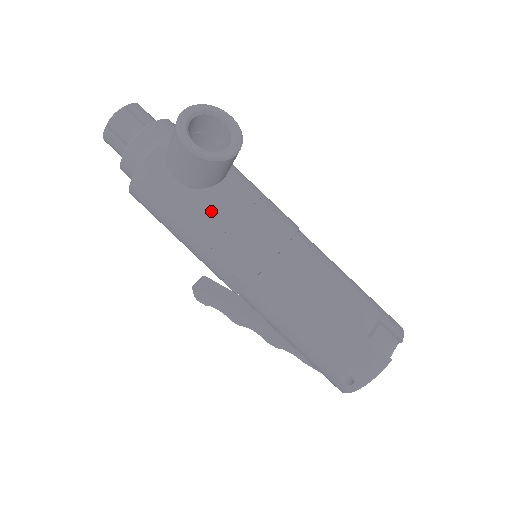
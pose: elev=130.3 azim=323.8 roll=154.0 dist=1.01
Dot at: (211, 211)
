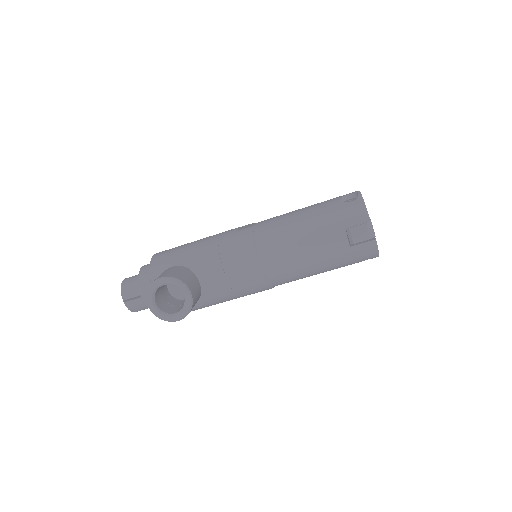
Dot at: (217, 296)
